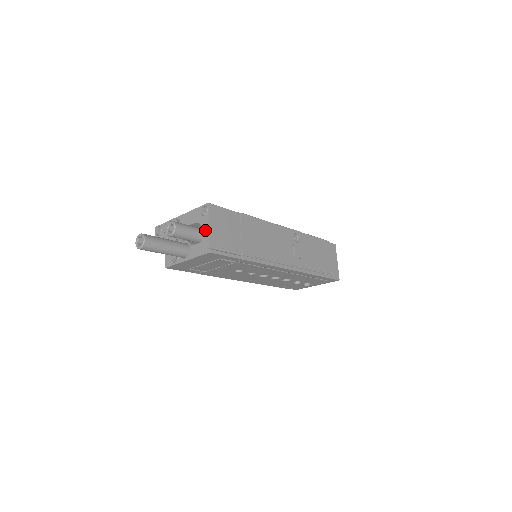
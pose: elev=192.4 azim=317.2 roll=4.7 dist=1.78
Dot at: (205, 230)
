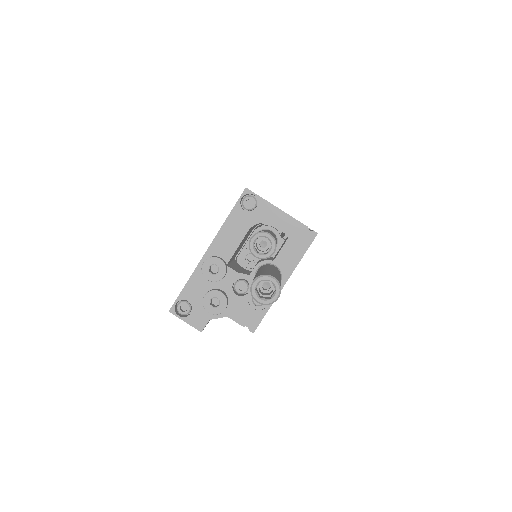
Dot at: (279, 220)
